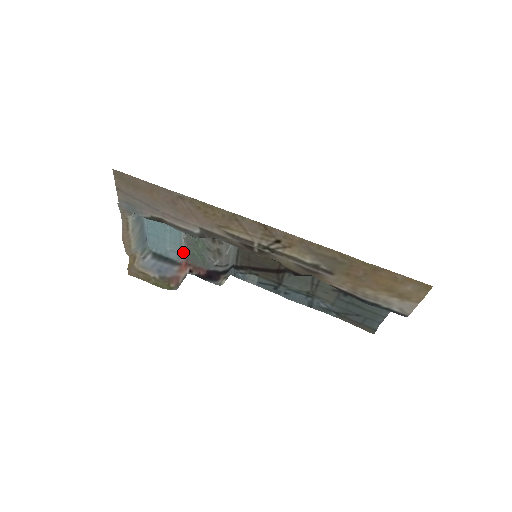
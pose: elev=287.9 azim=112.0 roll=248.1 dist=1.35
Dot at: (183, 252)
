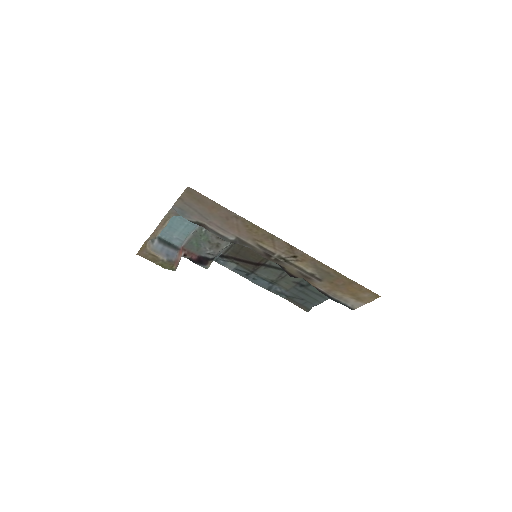
Dot at: (186, 241)
